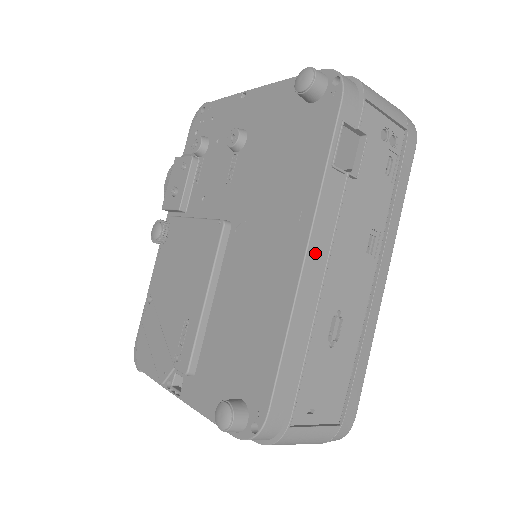
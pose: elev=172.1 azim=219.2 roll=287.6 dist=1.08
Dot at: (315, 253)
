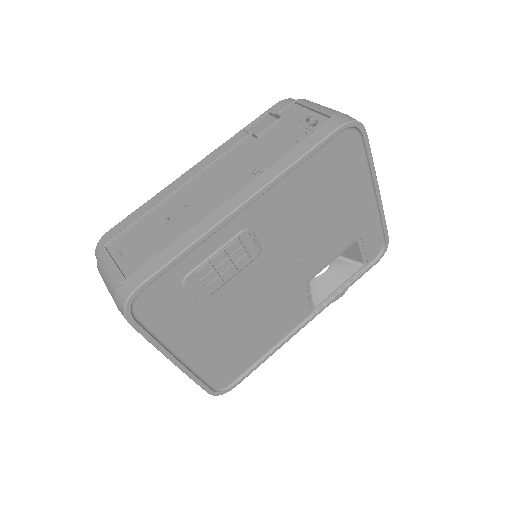
Dot at: (200, 167)
